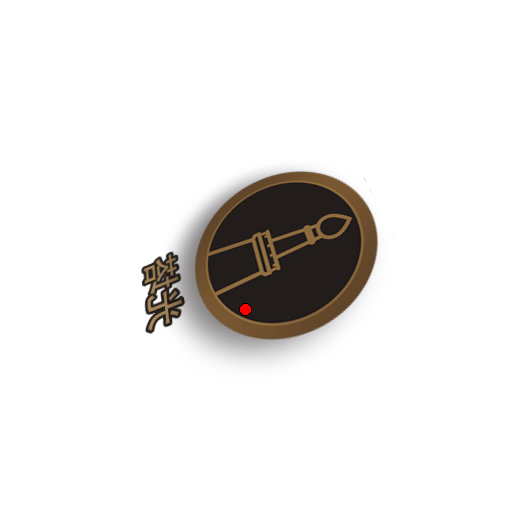
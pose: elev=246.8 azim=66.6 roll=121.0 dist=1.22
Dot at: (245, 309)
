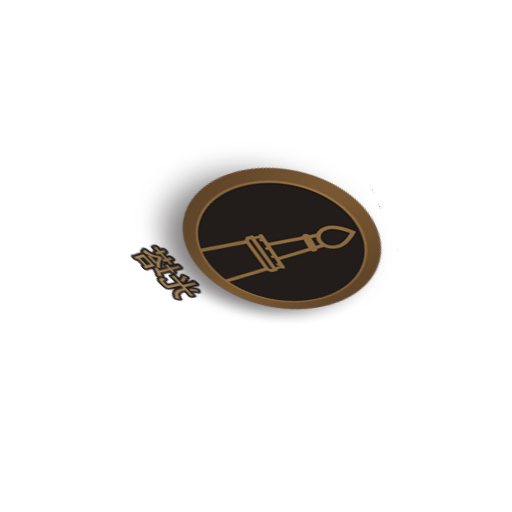
Dot at: (260, 292)
